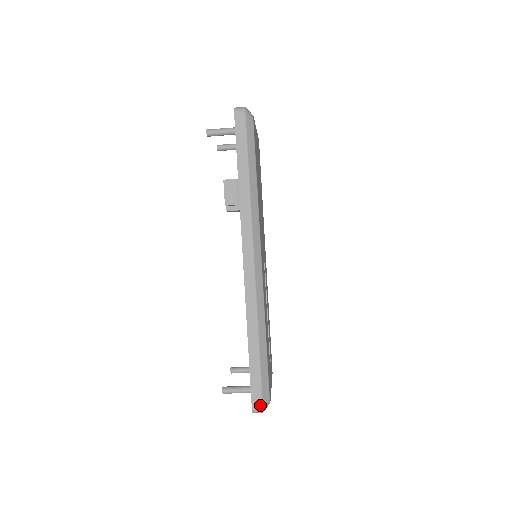
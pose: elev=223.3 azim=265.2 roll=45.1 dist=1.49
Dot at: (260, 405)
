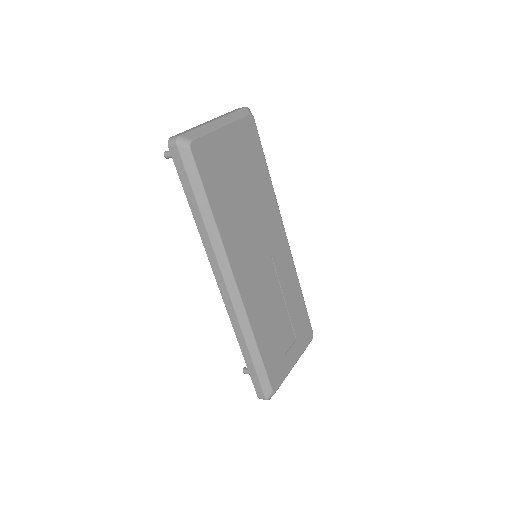
Dot at: (263, 396)
